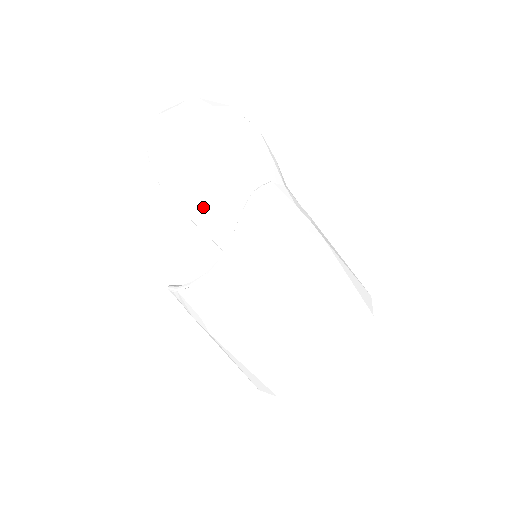
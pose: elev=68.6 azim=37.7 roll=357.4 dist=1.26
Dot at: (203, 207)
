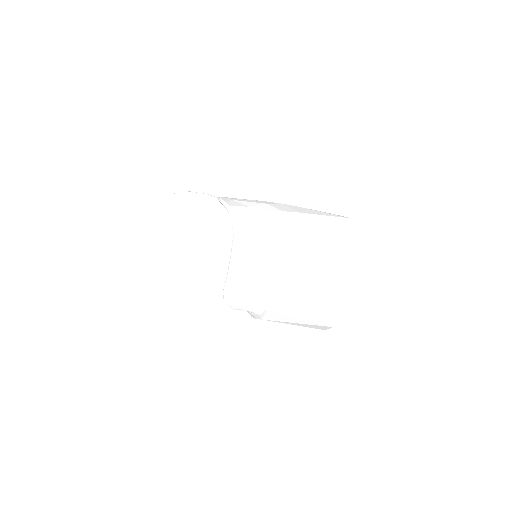
Dot at: (203, 272)
